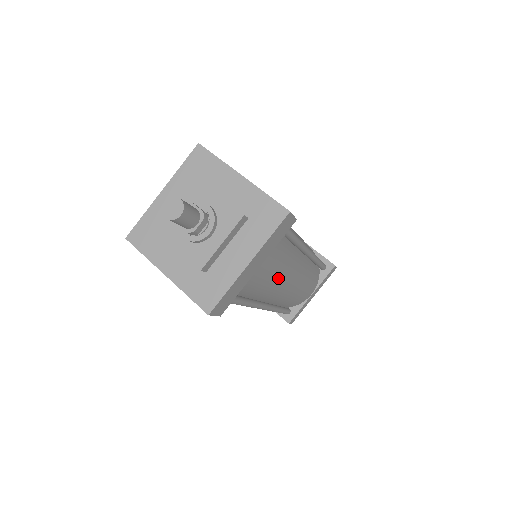
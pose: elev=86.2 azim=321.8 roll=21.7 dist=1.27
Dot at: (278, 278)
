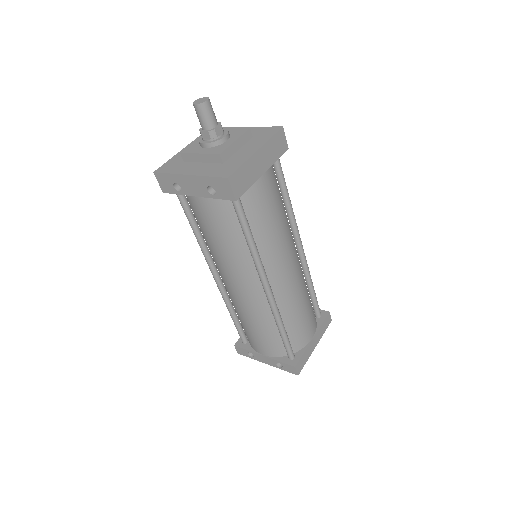
Dot at: (279, 229)
